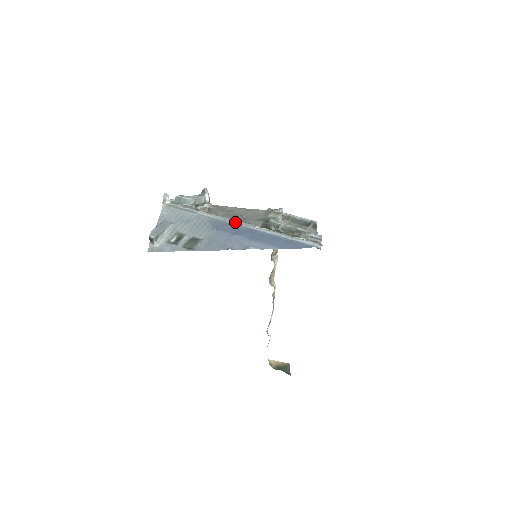
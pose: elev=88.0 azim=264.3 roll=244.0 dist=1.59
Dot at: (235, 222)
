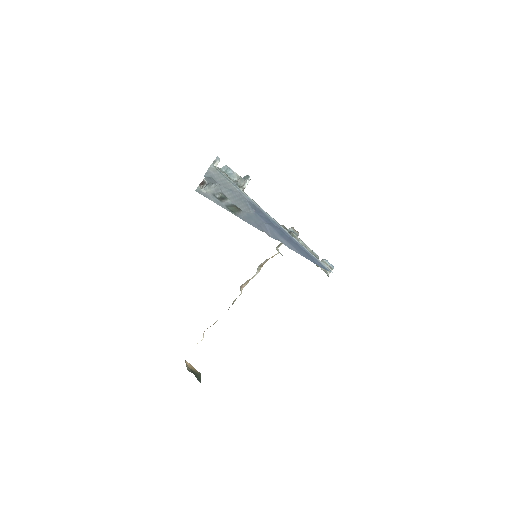
Dot at: occluded
